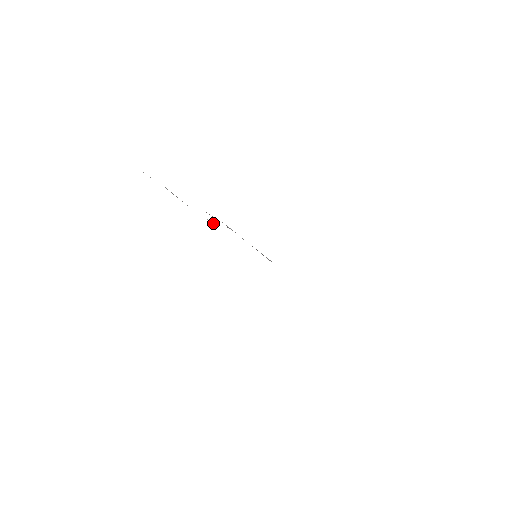
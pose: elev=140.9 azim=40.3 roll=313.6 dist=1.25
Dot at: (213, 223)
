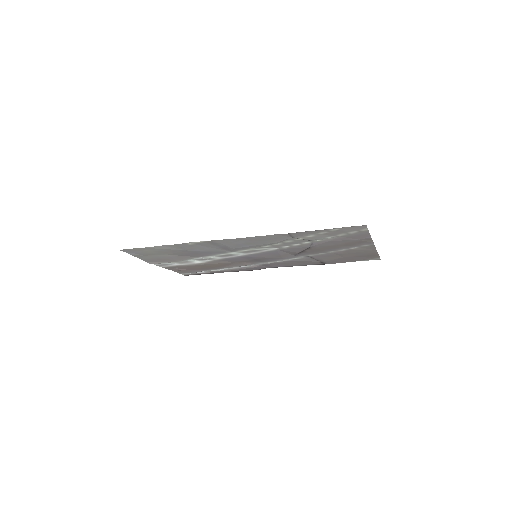
Dot at: (207, 258)
